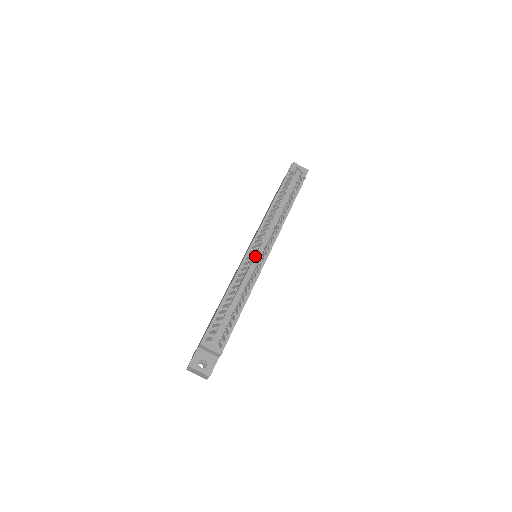
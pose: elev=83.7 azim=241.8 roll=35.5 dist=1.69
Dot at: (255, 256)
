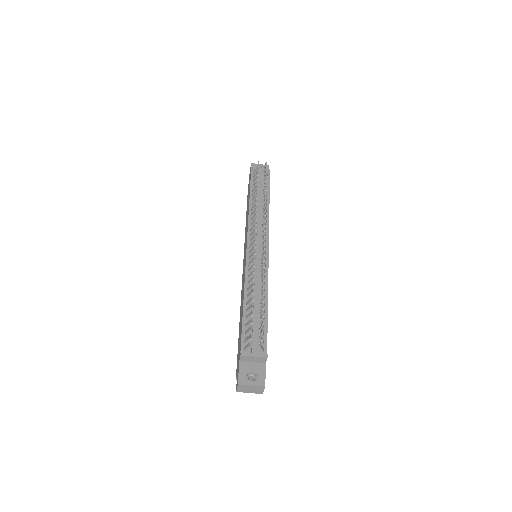
Dot at: (256, 253)
